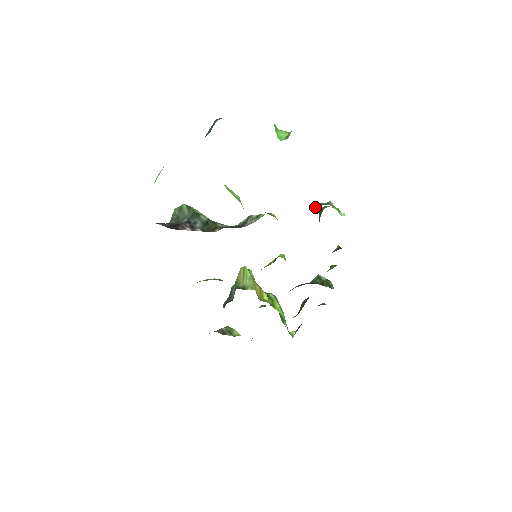
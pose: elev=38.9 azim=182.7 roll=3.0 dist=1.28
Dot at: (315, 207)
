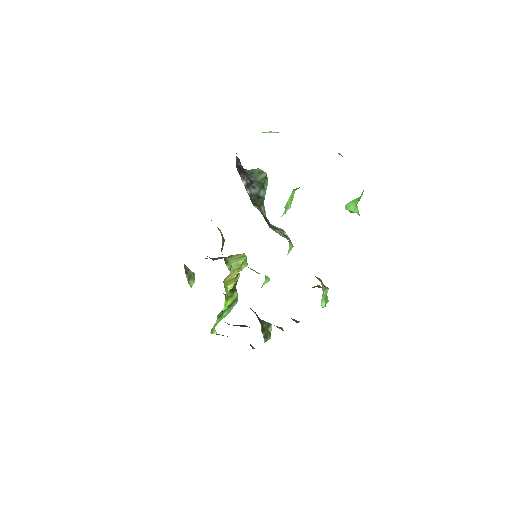
Dot at: occluded
